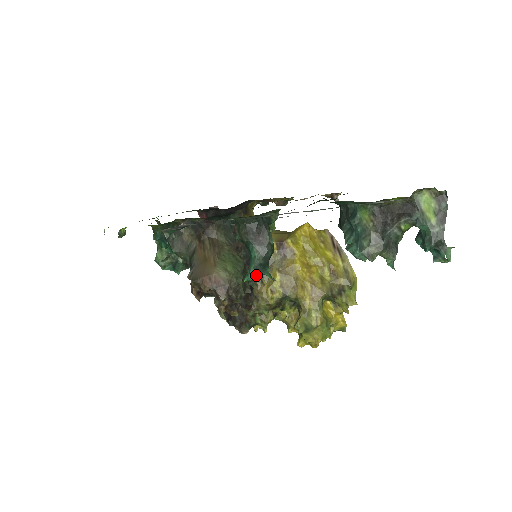
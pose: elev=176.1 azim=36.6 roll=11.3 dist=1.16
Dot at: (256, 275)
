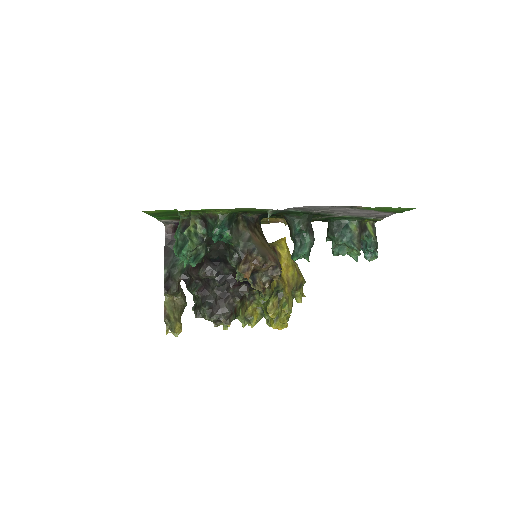
Dot at: occluded
